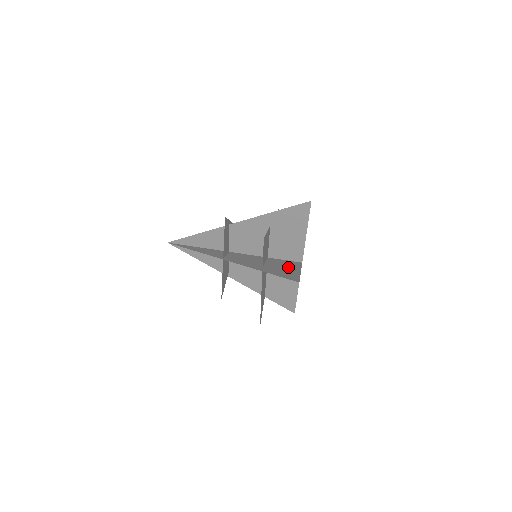
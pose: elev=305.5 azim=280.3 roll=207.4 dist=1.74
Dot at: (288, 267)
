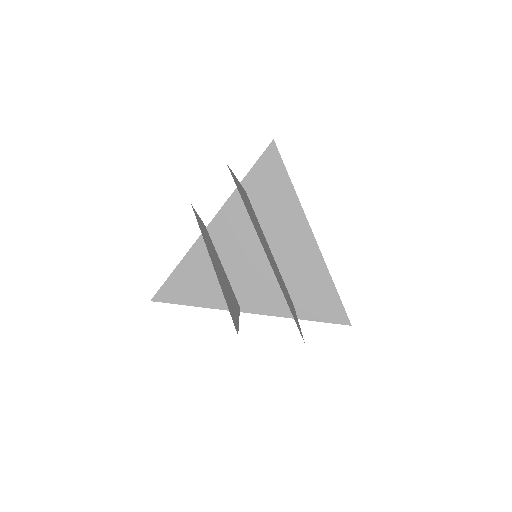
Dot at: (313, 276)
